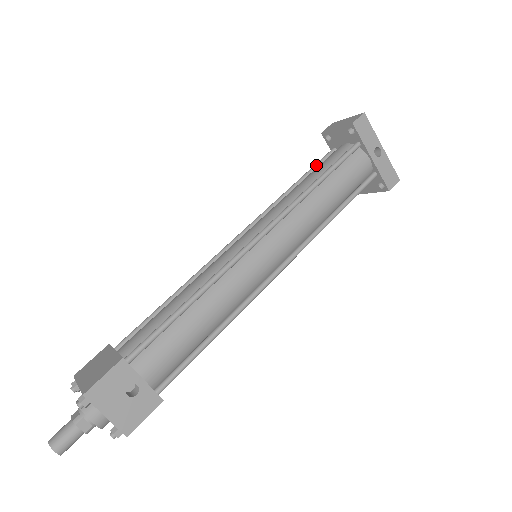
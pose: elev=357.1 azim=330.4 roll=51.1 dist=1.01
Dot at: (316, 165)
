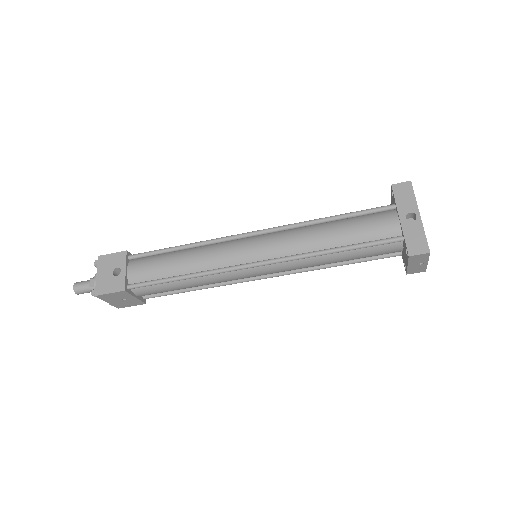
Dot at: occluded
